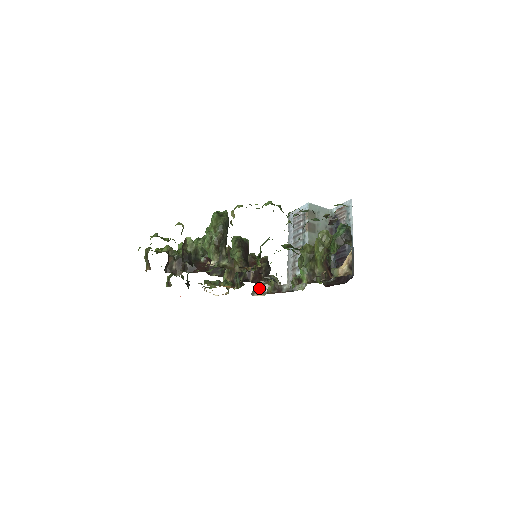
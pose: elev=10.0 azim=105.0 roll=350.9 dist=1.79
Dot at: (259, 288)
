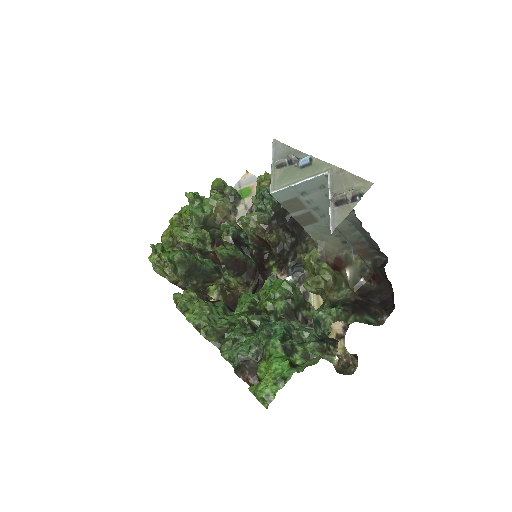
Dot at: occluded
